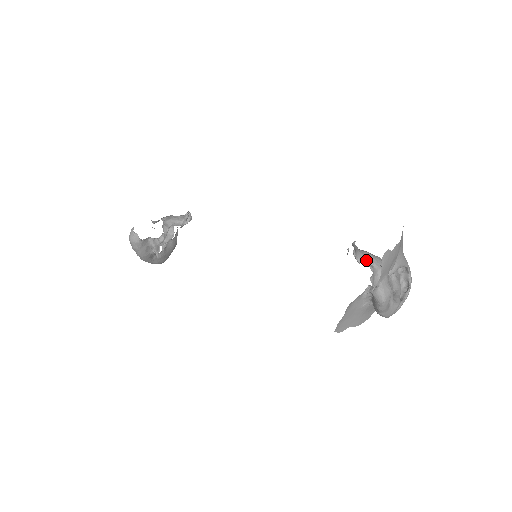
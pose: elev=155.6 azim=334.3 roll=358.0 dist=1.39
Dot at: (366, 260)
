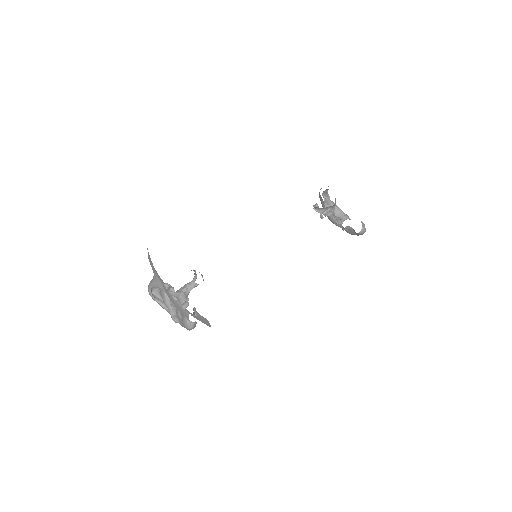
Dot at: (326, 210)
